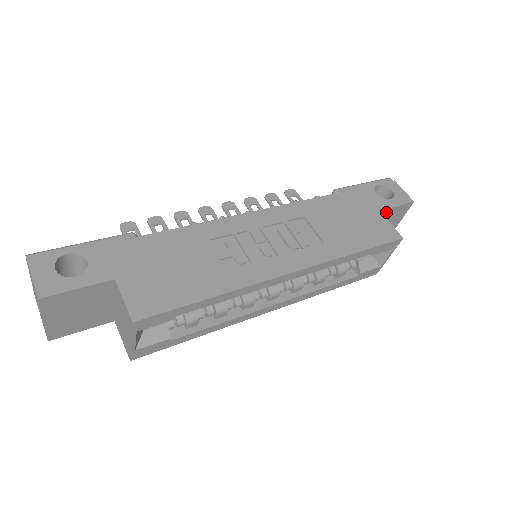
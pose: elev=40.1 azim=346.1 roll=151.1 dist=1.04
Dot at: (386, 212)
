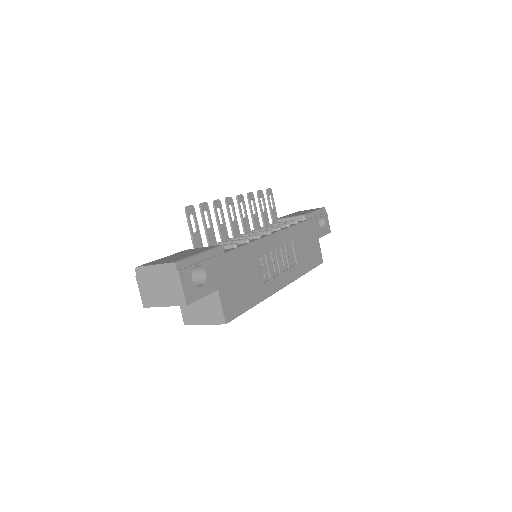
Dot at: occluded
